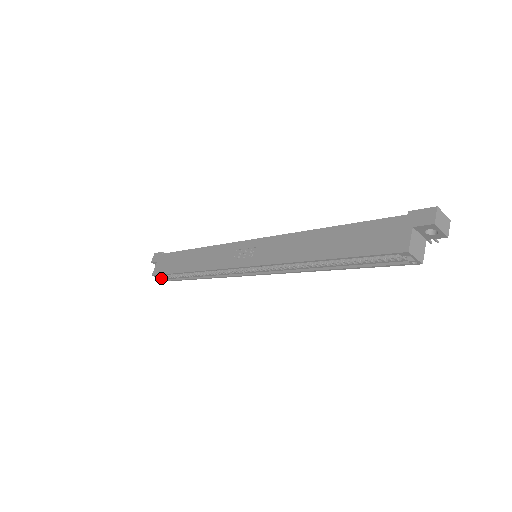
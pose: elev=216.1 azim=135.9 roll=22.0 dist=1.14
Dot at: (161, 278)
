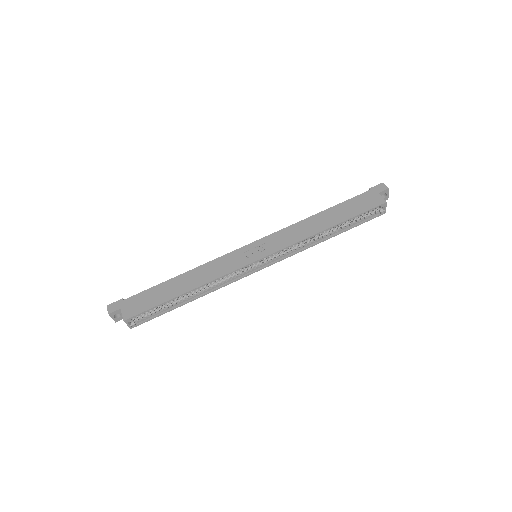
Dot at: (130, 324)
